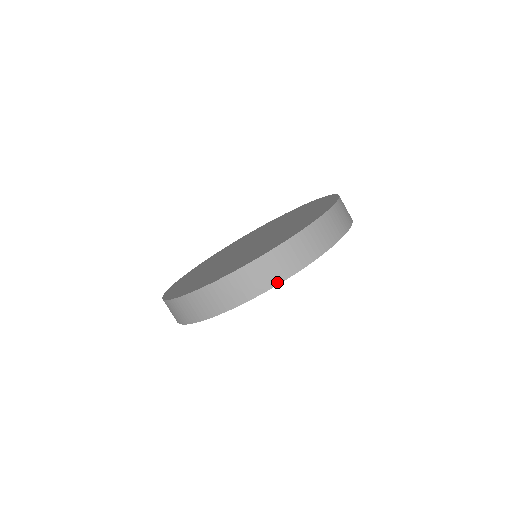
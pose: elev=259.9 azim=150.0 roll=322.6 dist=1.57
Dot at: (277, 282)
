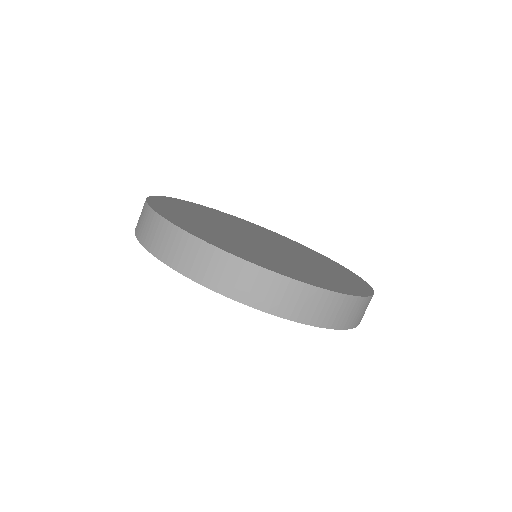
Dot at: (348, 327)
